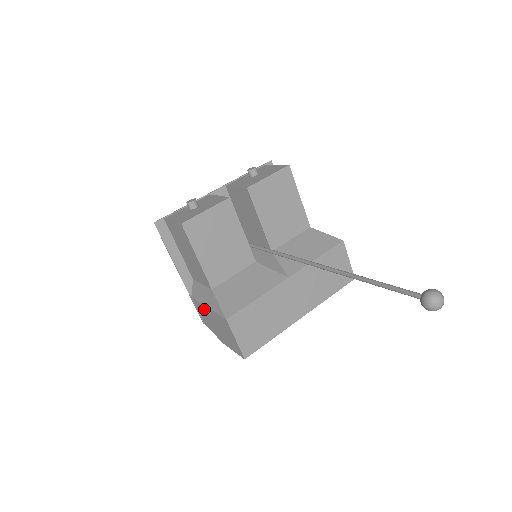
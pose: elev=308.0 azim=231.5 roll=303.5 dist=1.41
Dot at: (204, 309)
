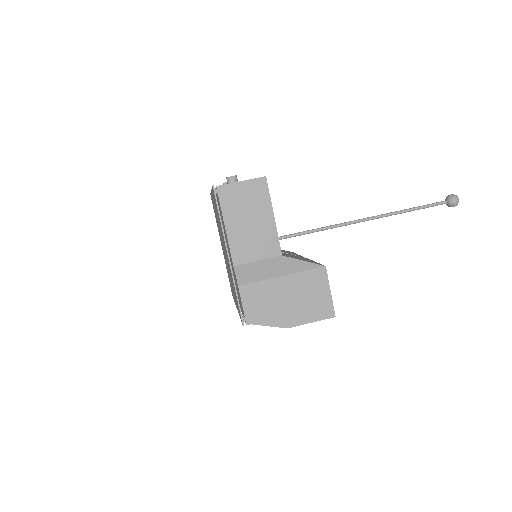
Dot at: (269, 286)
